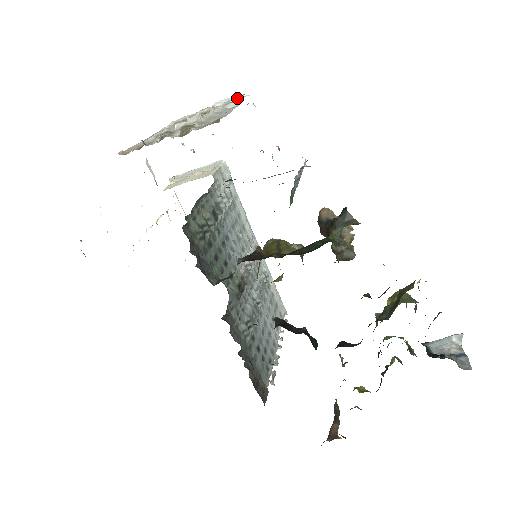
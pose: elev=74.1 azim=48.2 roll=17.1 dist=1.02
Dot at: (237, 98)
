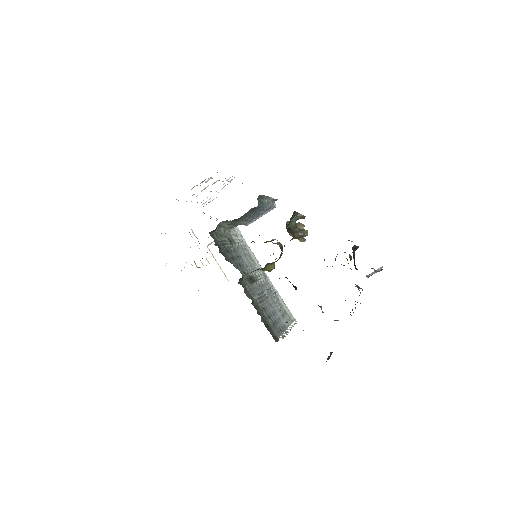
Dot at: occluded
